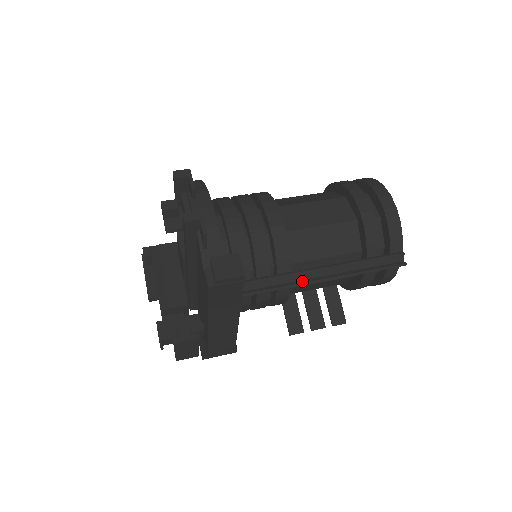
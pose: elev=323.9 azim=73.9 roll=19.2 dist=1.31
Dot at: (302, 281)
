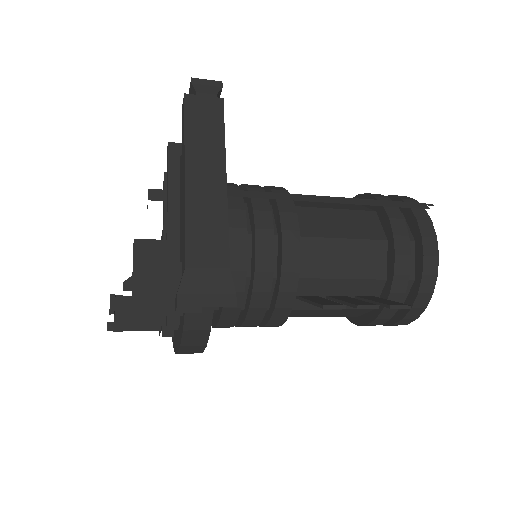
Dot at: (307, 199)
